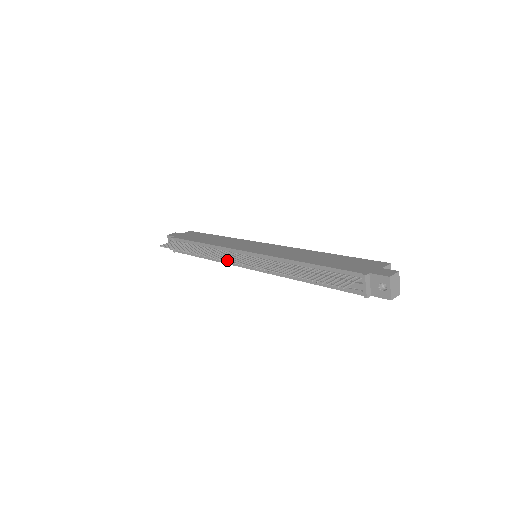
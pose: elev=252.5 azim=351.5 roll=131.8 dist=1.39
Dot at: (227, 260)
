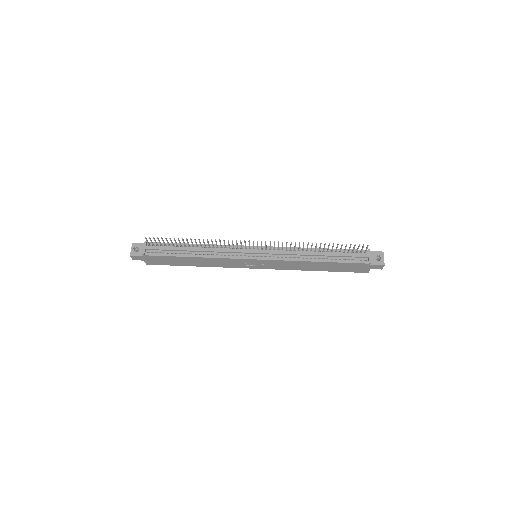
Dot at: (249, 241)
